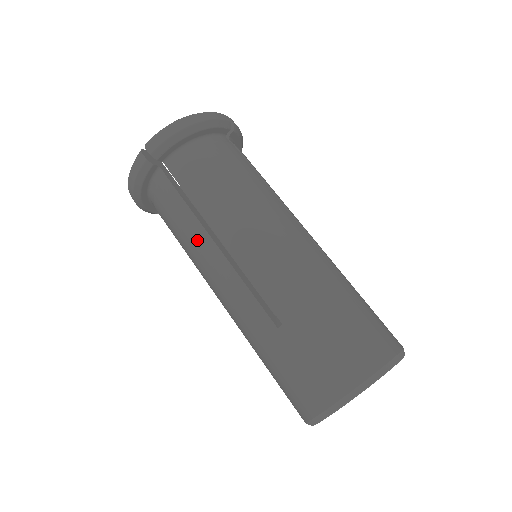
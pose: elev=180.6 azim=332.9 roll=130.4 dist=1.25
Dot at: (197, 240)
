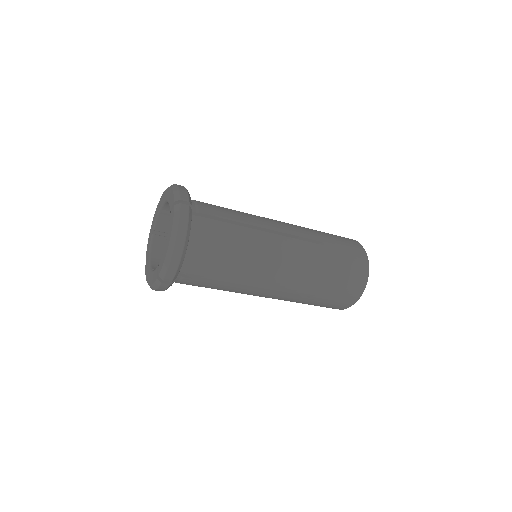
Dot at: (232, 290)
